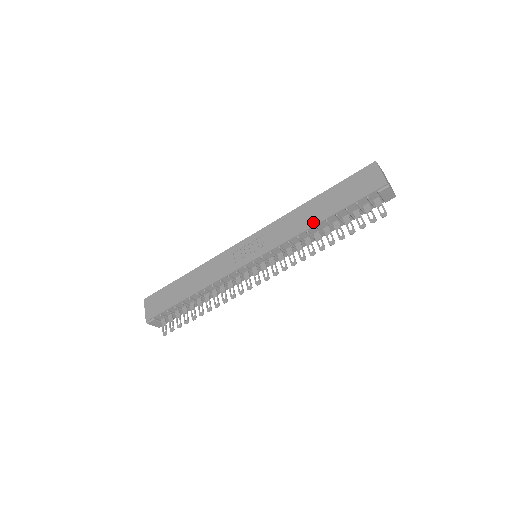
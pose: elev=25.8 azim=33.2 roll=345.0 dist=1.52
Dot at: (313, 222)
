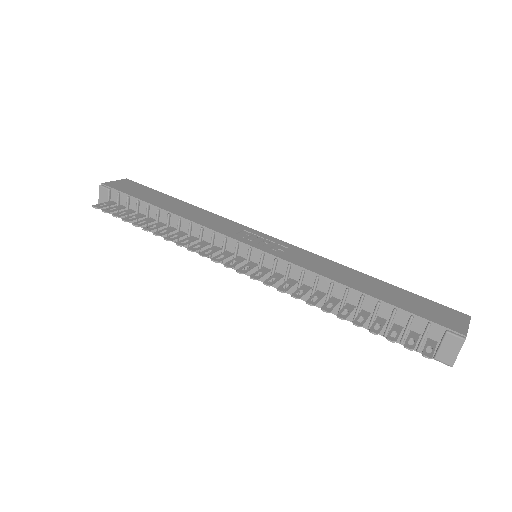
Dot at: (349, 283)
